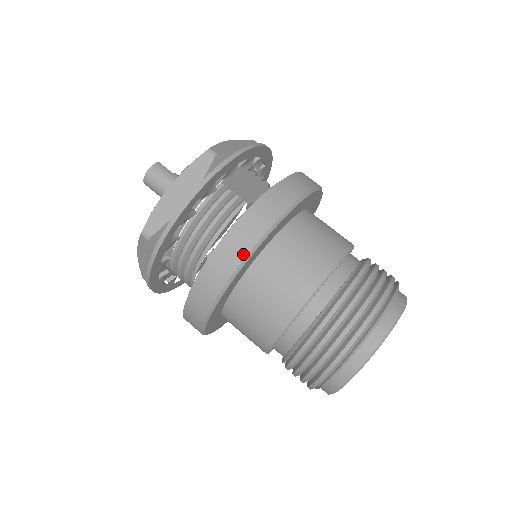
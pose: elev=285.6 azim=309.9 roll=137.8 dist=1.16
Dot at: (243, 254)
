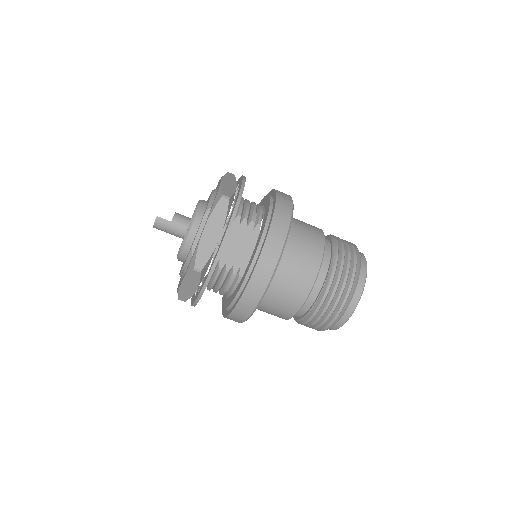
Dot at: (244, 319)
